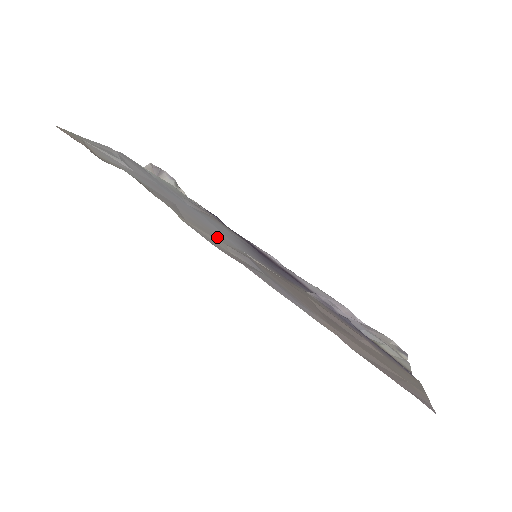
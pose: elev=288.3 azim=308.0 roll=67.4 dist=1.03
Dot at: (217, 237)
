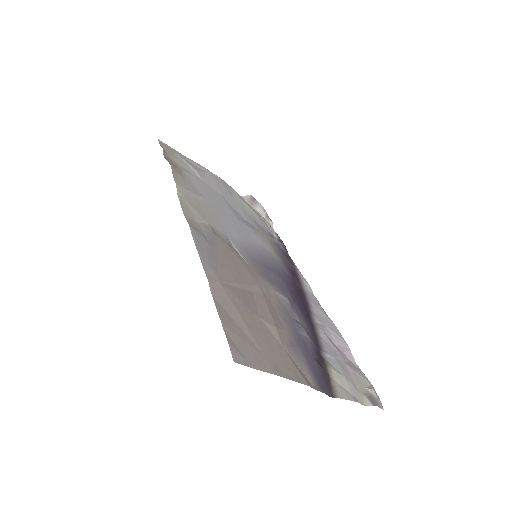
Dot at: (208, 219)
